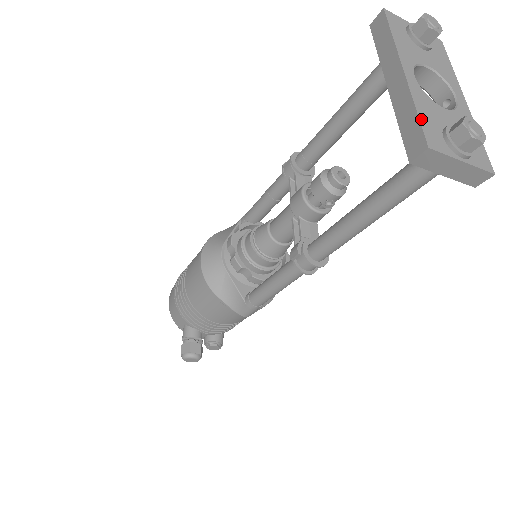
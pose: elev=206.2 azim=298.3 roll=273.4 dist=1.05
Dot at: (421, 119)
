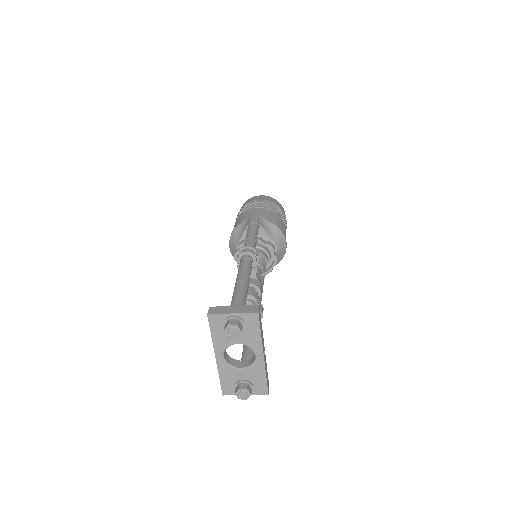
Dot at: (221, 382)
